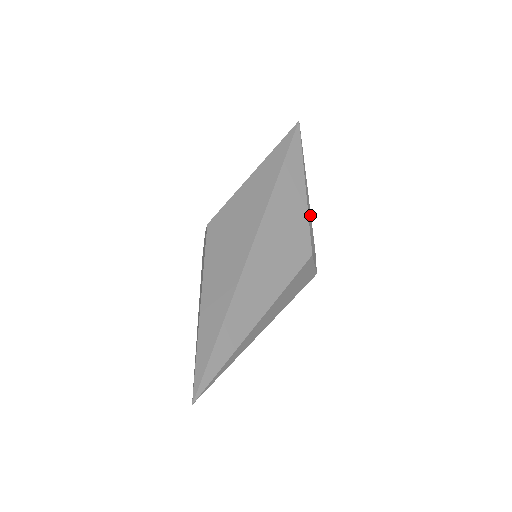
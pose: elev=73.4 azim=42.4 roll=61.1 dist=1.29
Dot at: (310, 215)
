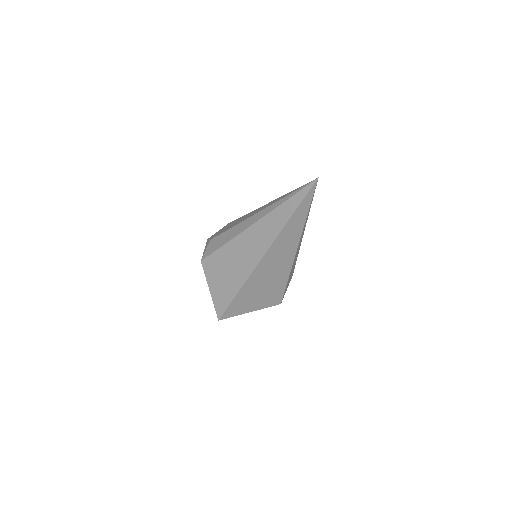
Dot at: occluded
